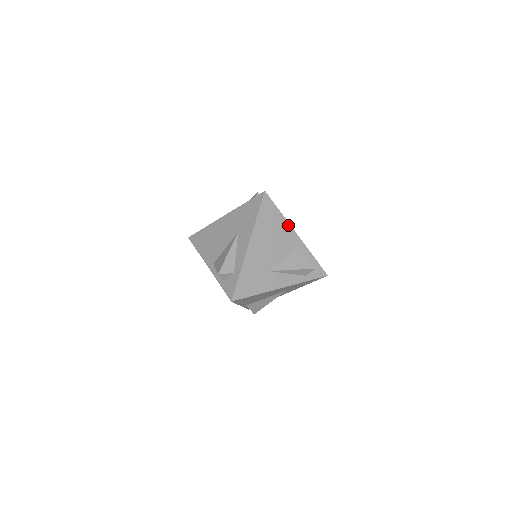
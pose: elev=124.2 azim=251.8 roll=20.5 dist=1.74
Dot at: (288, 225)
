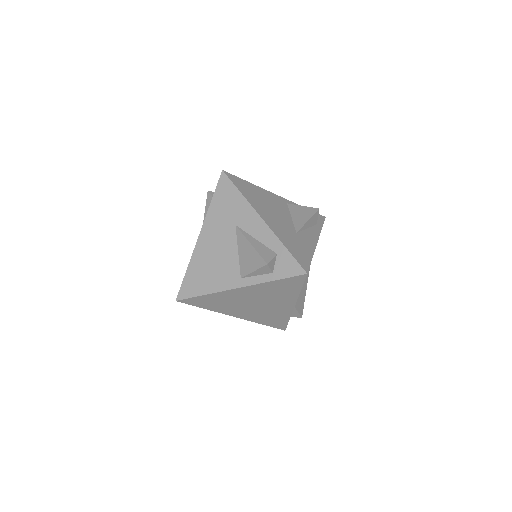
Dot at: (265, 191)
